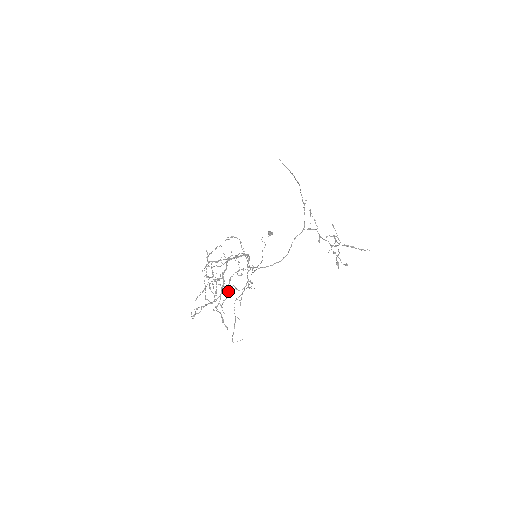
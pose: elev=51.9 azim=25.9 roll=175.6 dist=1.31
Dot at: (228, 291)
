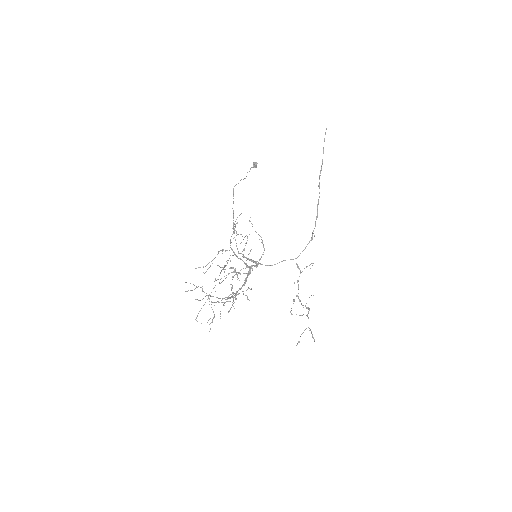
Dot at: occluded
